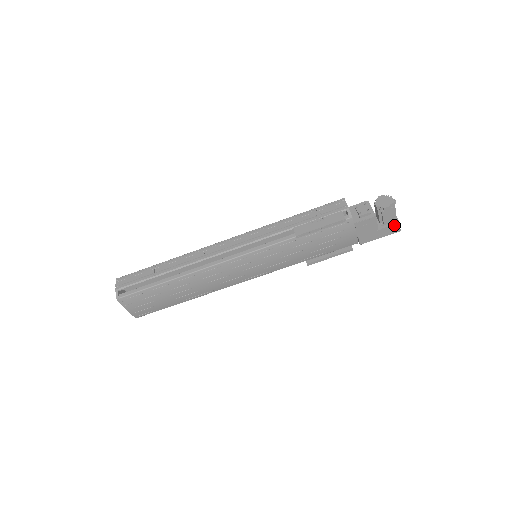
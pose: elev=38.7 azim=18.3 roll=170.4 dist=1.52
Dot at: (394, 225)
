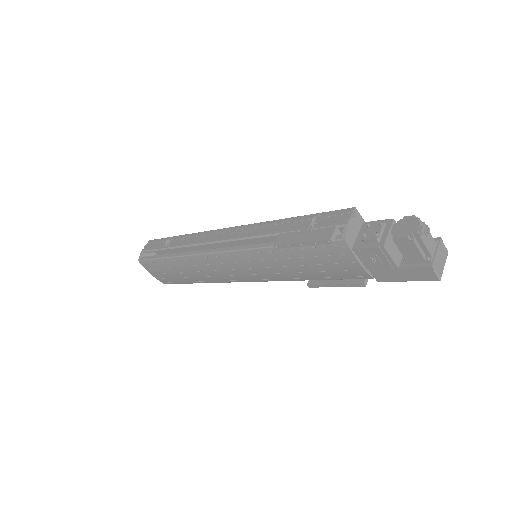
Dot at: (423, 268)
